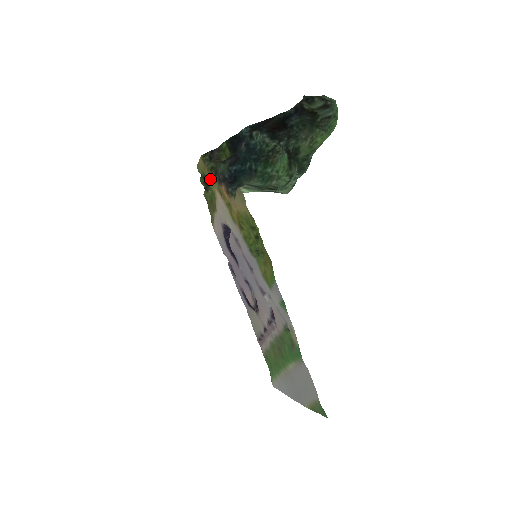
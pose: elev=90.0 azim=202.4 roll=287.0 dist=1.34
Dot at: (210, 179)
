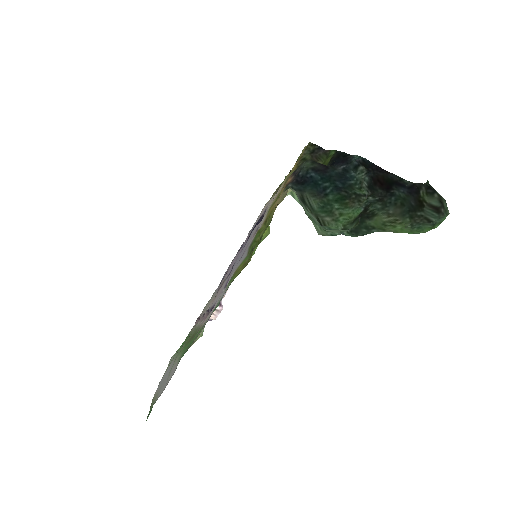
Dot at: (294, 165)
